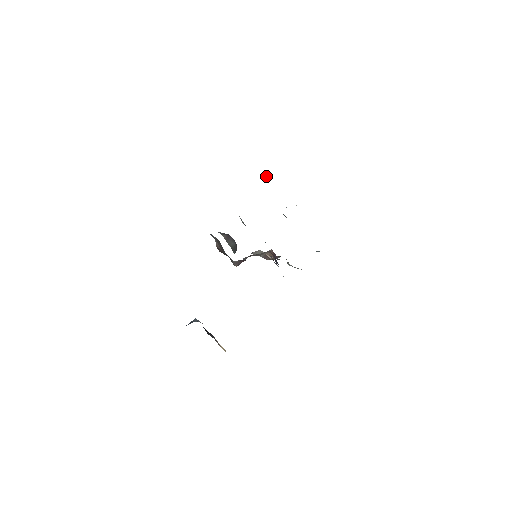
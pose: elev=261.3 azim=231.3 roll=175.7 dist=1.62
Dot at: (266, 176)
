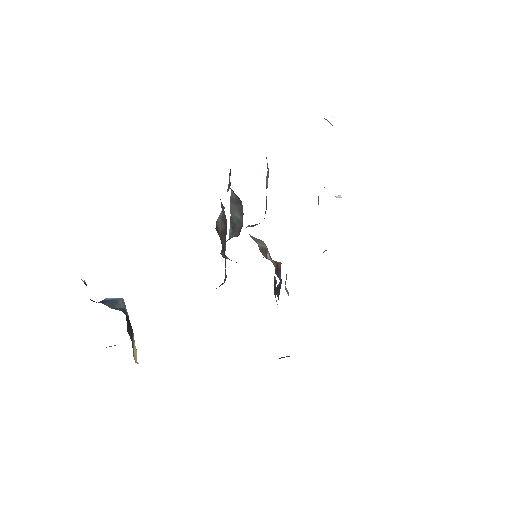
Dot at: occluded
